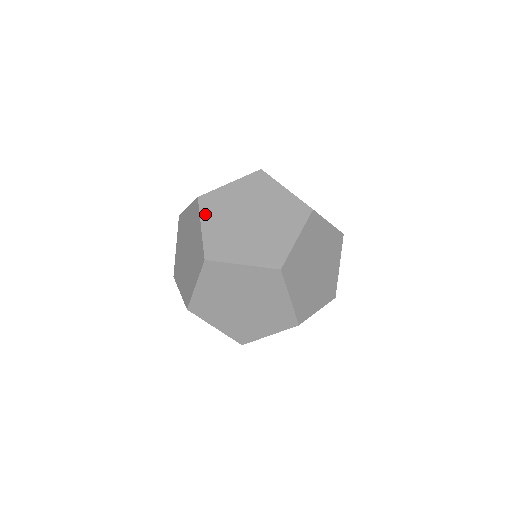
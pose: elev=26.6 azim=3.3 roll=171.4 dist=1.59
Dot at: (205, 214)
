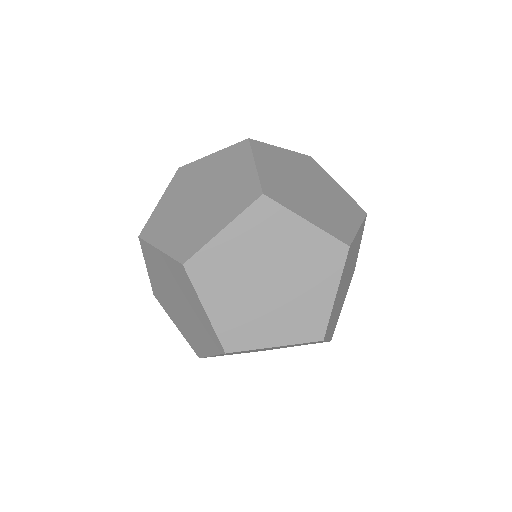
Dot at: (259, 156)
